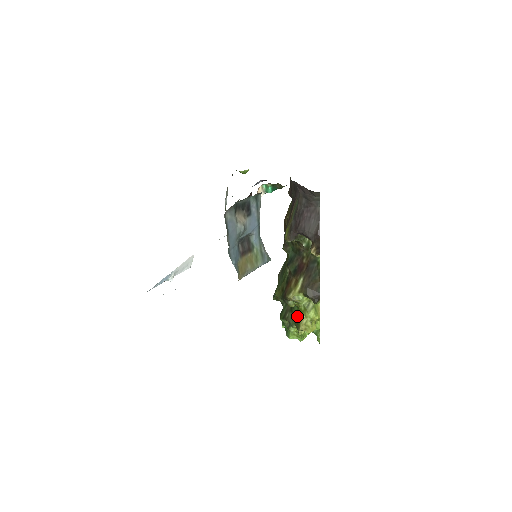
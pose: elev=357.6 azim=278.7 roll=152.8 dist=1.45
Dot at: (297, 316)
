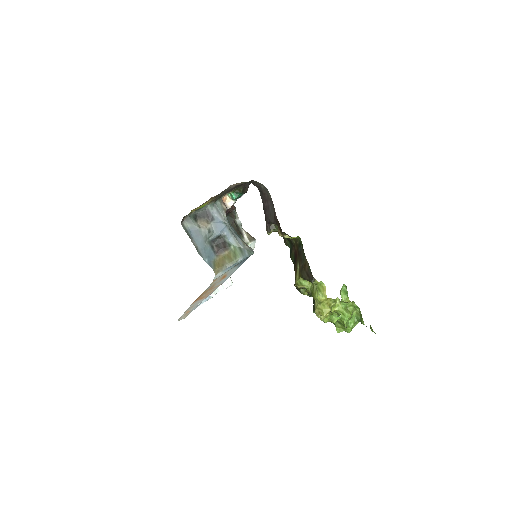
Dot at: occluded
